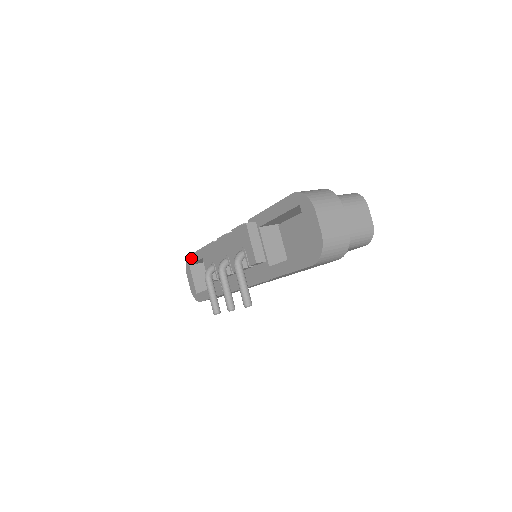
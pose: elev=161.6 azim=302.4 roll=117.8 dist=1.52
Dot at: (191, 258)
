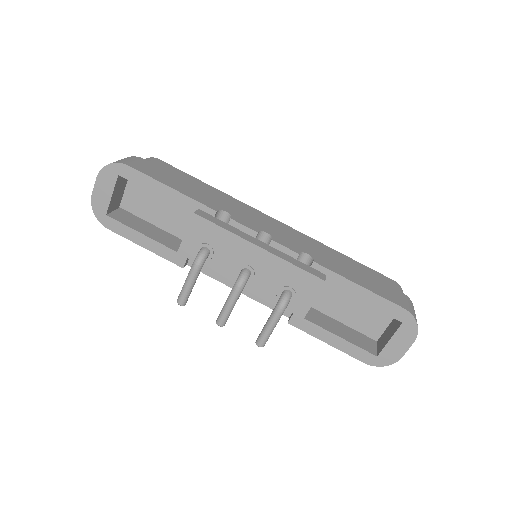
Dot at: (134, 174)
